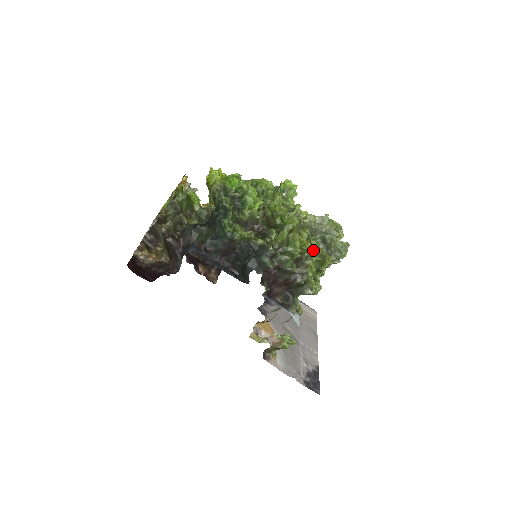
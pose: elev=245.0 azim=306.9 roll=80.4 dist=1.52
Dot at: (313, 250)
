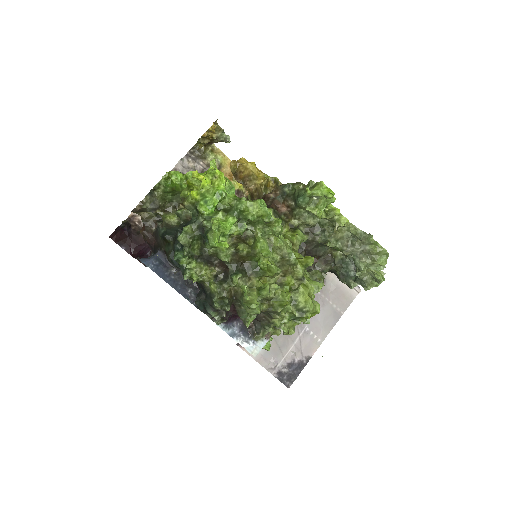
Dot at: (284, 308)
